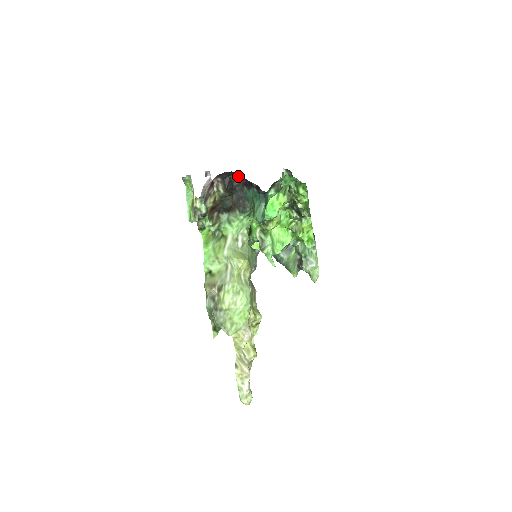
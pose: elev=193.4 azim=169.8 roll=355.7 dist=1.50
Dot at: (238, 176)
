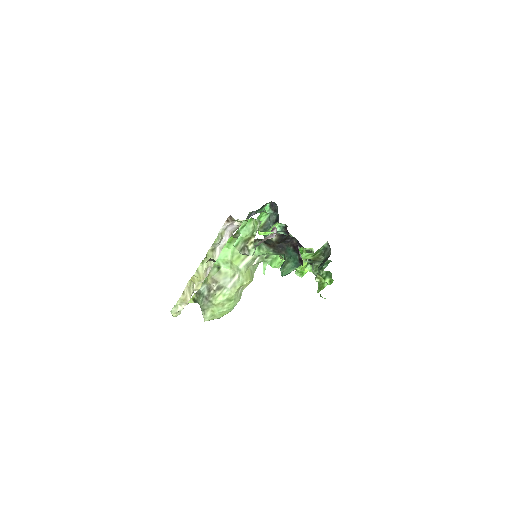
Dot at: (294, 238)
